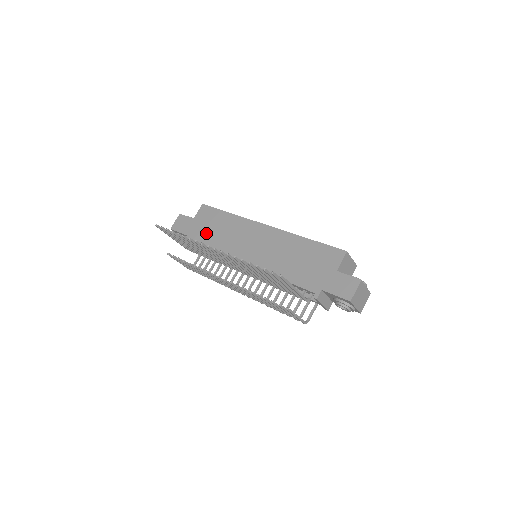
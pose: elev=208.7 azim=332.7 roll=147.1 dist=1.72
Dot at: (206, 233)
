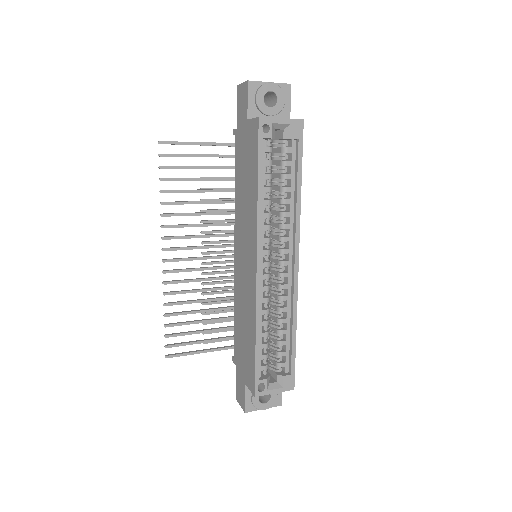
Dot at: (241, 165)
